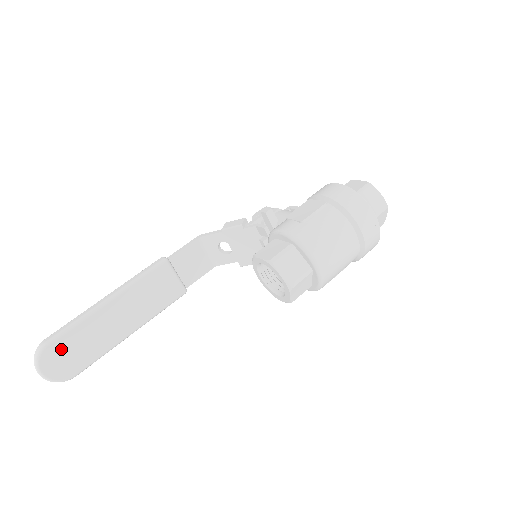
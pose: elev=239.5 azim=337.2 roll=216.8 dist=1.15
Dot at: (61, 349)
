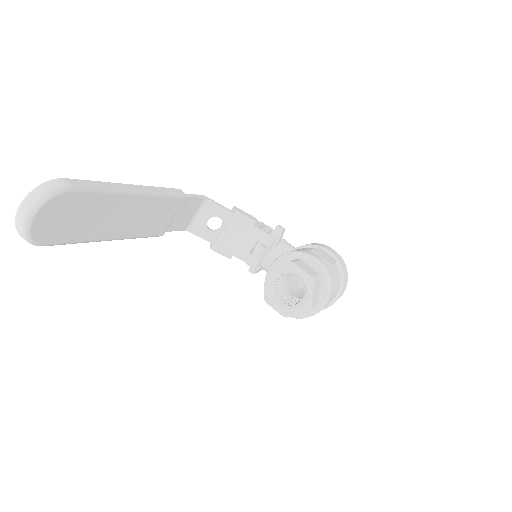
Dot at: (72, 205)
